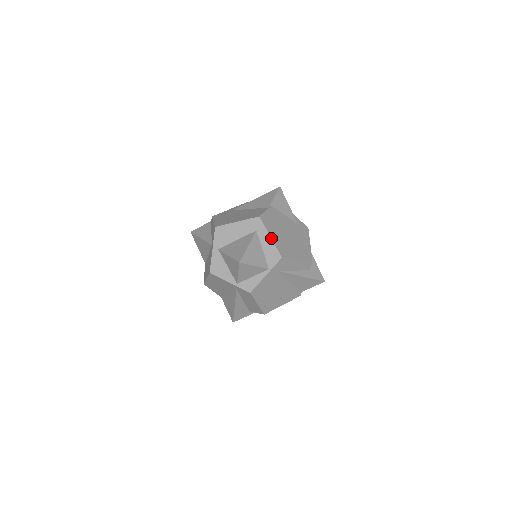
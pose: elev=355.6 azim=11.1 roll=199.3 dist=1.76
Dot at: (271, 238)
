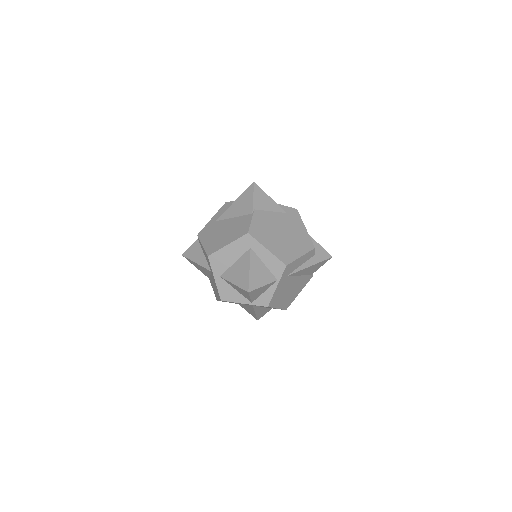
Dot at: (268, 250)
